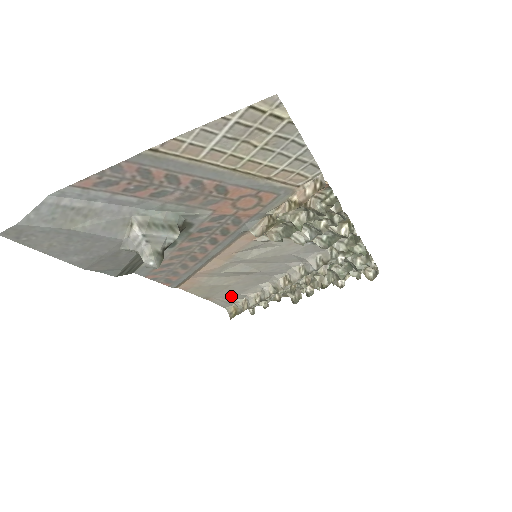
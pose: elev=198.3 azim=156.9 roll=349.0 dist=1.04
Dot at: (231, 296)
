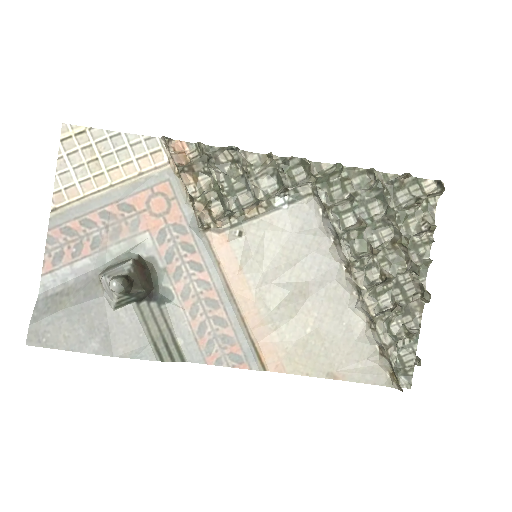
Dot at: (353, 353)
